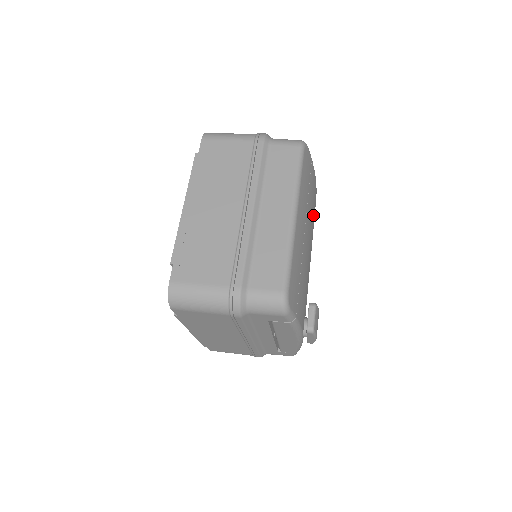
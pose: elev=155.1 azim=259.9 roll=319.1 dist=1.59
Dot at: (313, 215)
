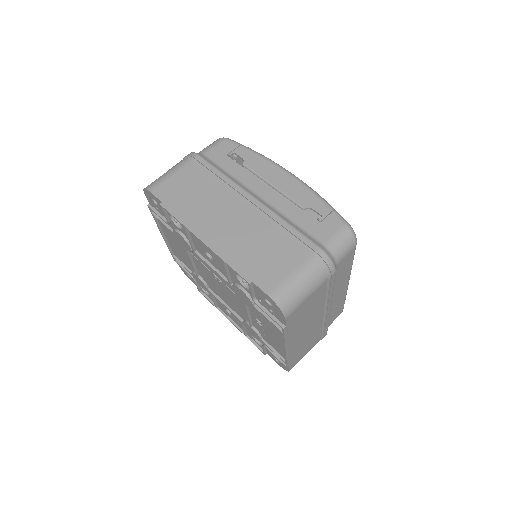
Dot at: occluded
